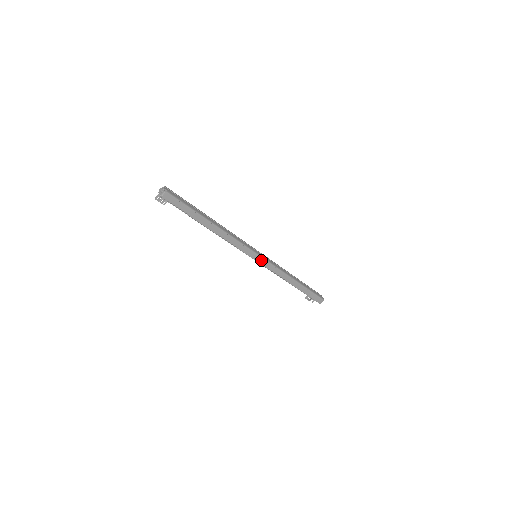
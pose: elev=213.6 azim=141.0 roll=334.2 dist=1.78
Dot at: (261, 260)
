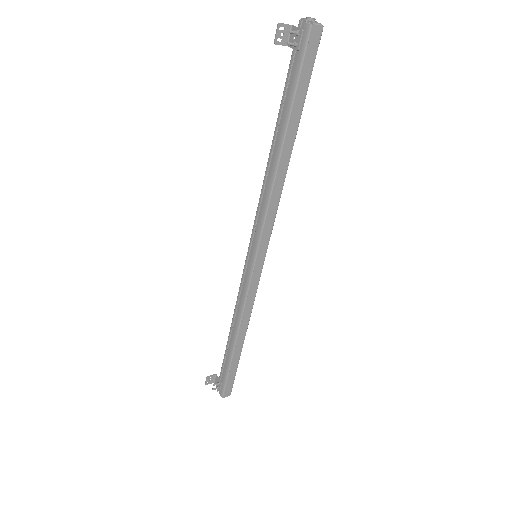
Dot at: (259, 267)
